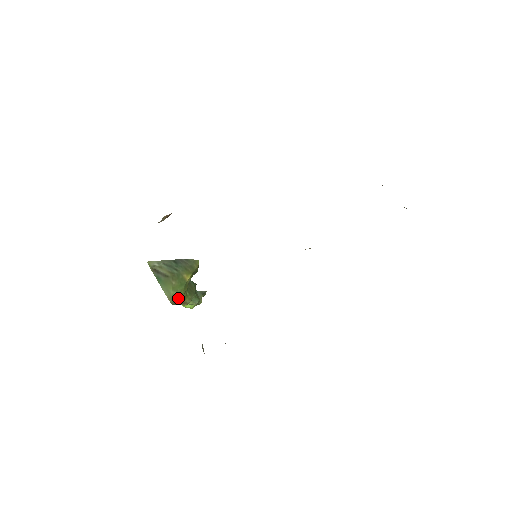
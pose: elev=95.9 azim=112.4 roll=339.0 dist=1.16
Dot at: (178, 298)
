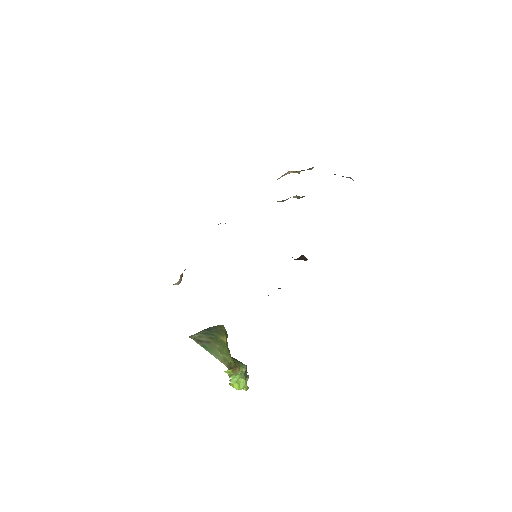
Dot at: (229, 360)
